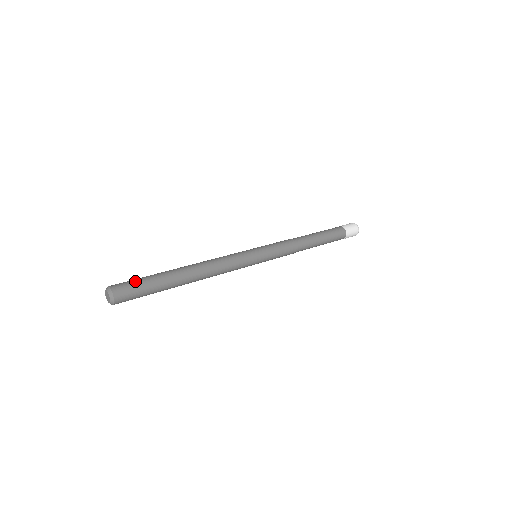
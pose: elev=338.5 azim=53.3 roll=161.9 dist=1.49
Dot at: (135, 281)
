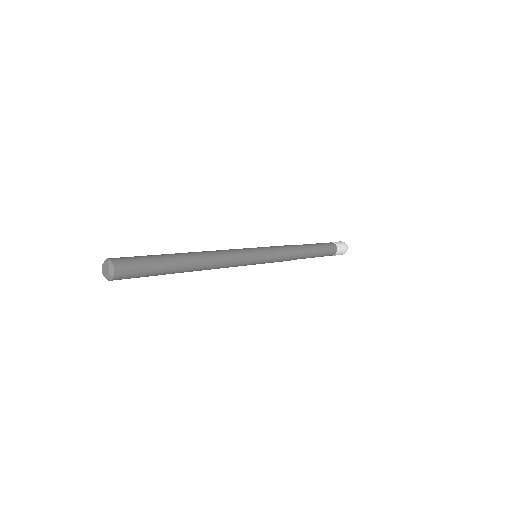
Dot at: (134, 256)
